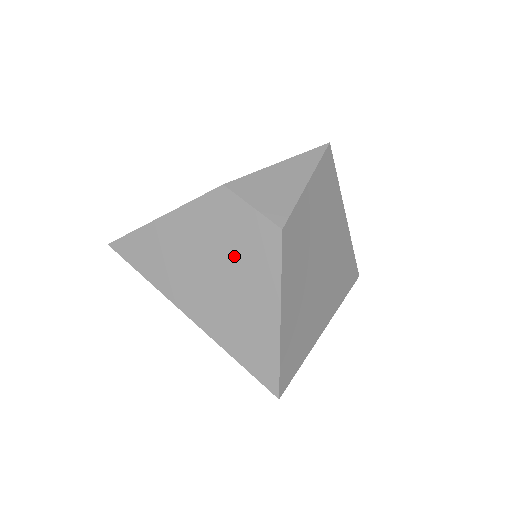
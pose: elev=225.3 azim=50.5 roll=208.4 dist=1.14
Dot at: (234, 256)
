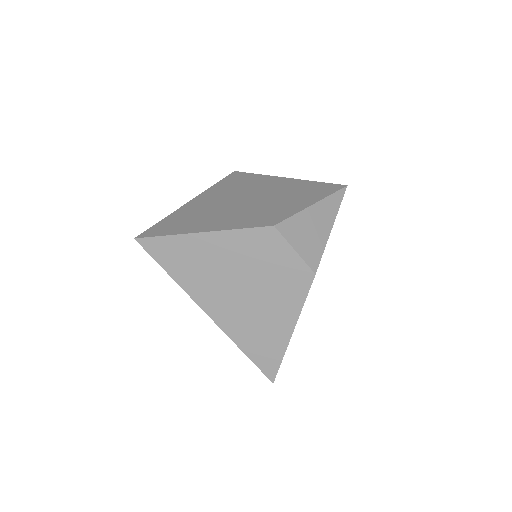
Dot at: (267, 282)
